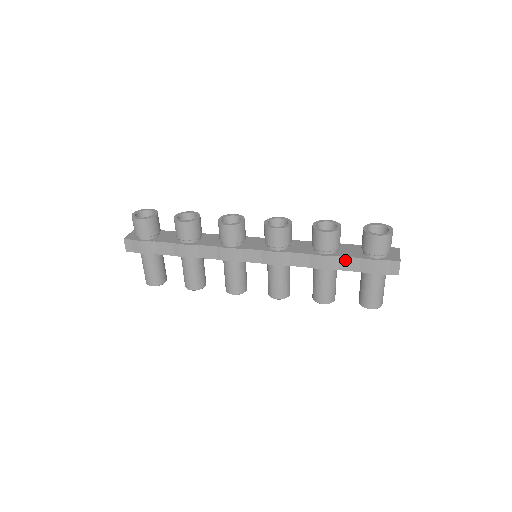
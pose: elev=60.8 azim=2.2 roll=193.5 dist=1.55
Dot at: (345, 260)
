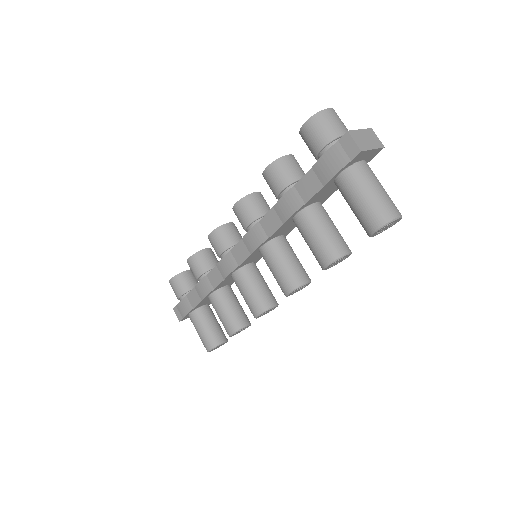
Dot at: (302, 185)
